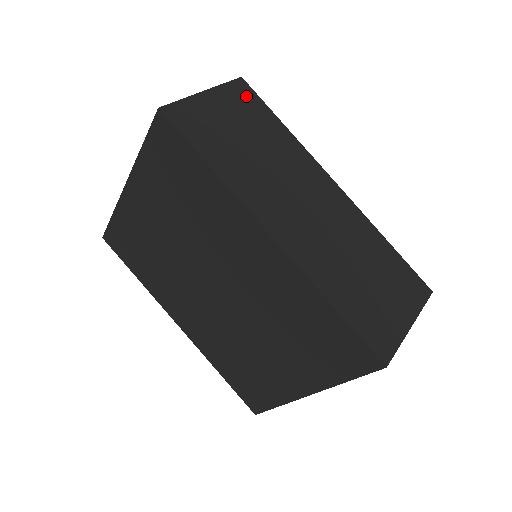
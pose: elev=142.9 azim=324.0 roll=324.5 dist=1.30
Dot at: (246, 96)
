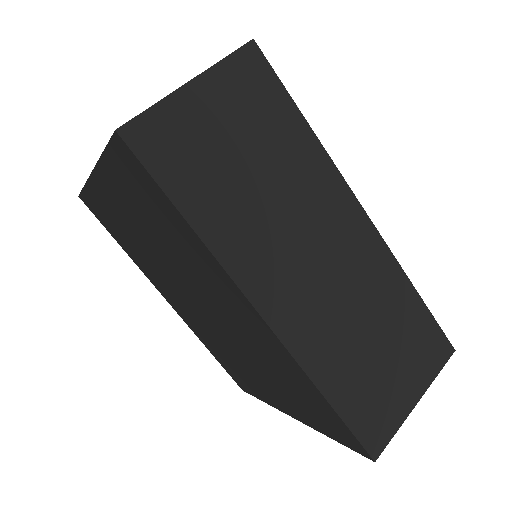
Dot at: (256, 78)
